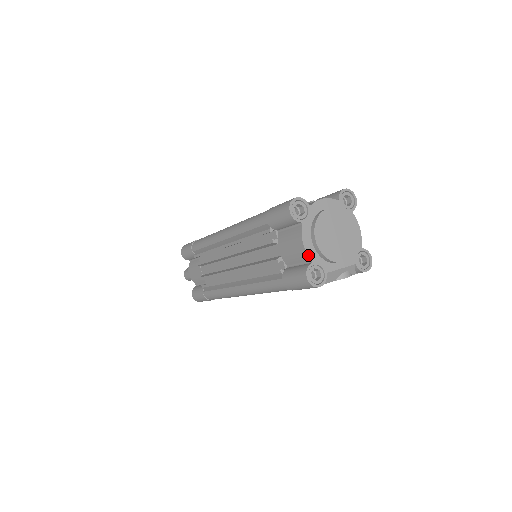
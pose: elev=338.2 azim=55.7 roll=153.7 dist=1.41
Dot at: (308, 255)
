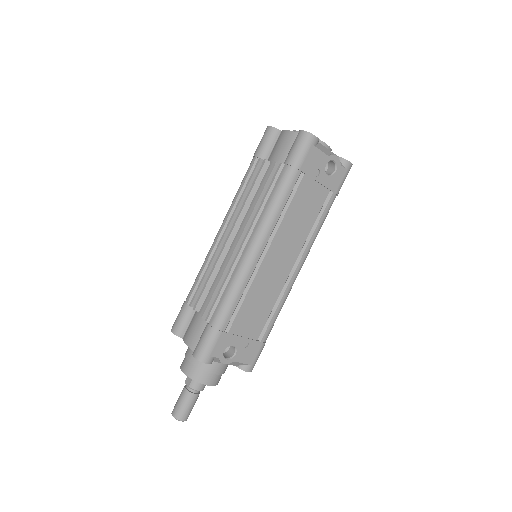
Dot at: (296, 132)
